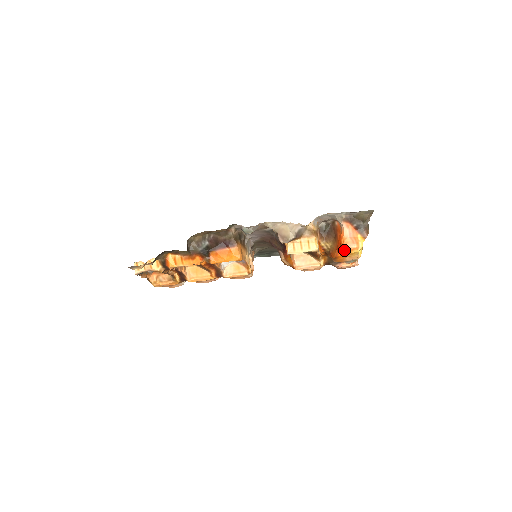
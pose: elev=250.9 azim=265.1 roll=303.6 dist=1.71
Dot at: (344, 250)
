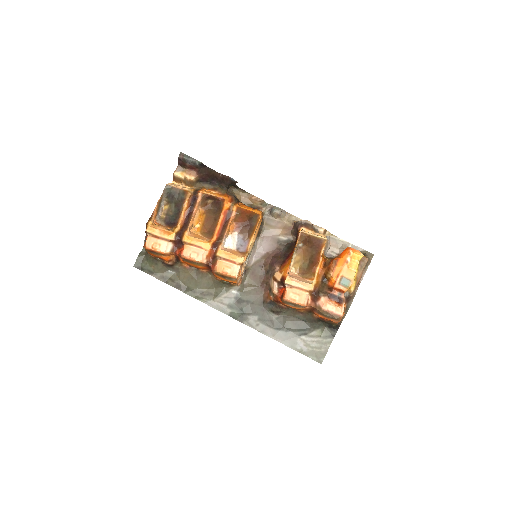
Dot at: (348, 249)
